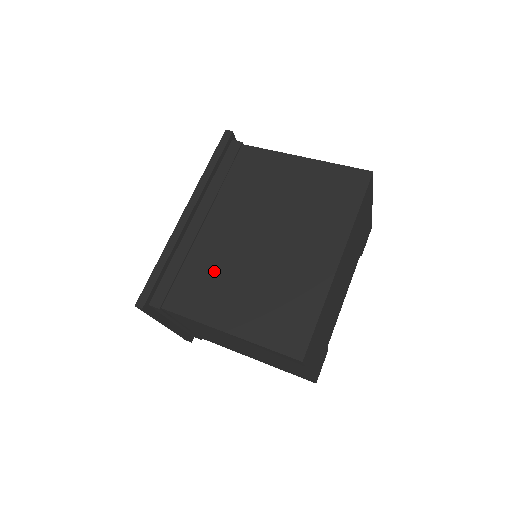
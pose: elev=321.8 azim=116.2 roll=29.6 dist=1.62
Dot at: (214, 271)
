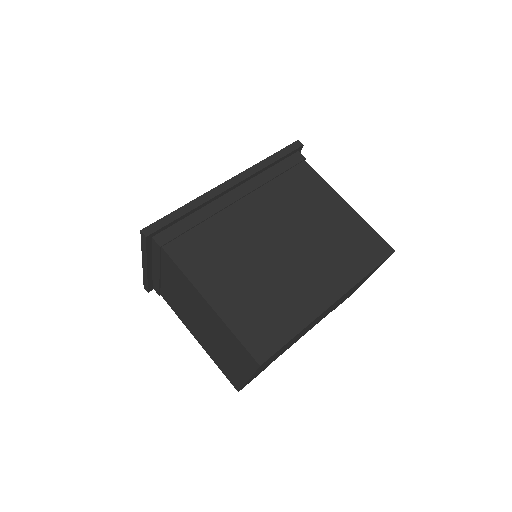
Dot at: (225, 246)
